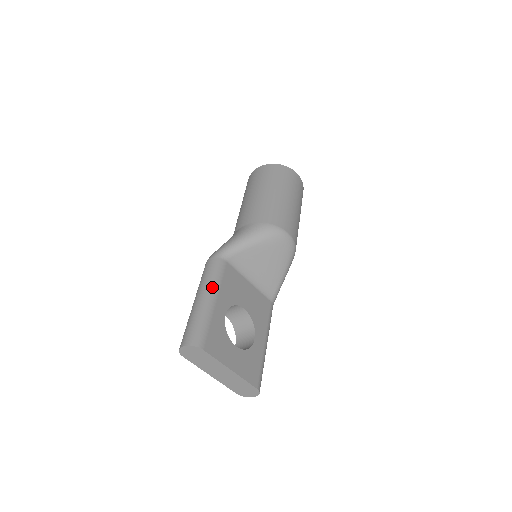
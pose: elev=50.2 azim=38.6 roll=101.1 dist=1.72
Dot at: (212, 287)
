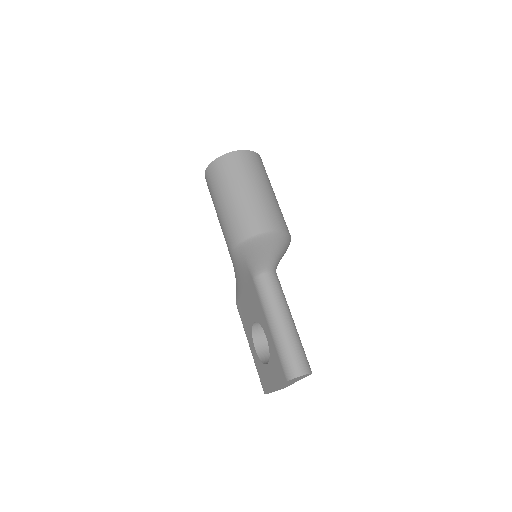
Dot at: (288, 307)
